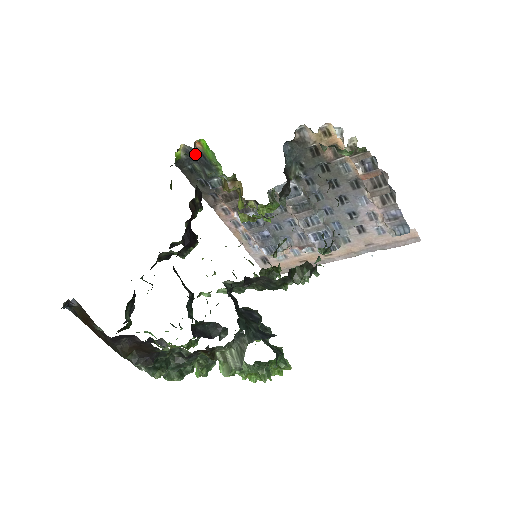
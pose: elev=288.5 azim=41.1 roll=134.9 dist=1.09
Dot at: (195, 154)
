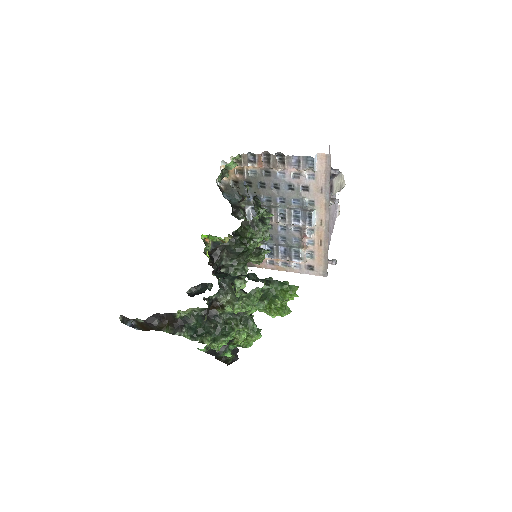
Dot at: (213, 247)
